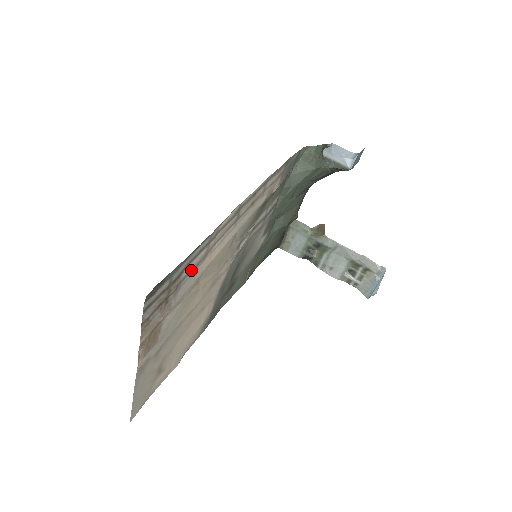
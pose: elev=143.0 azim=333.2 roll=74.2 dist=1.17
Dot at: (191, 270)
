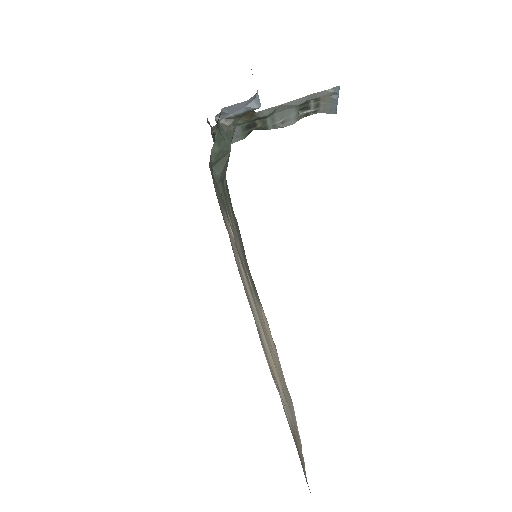
Dot at: (285, 409)
